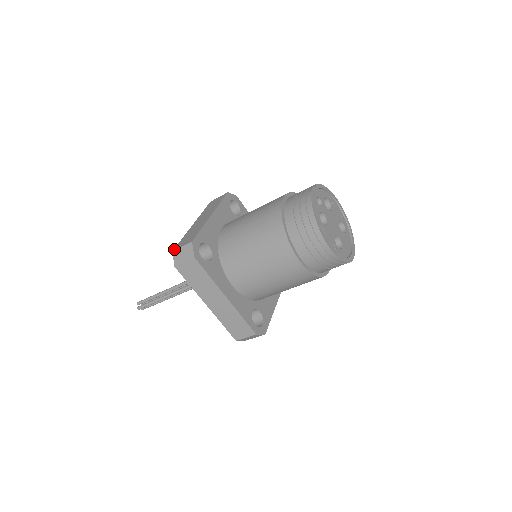
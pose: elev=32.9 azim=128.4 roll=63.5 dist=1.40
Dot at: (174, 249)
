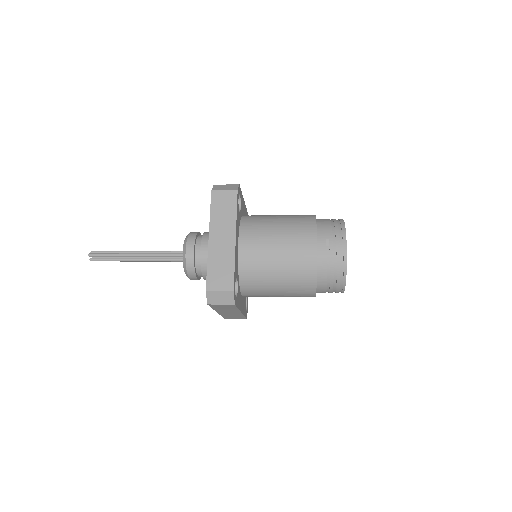
Dot at: (207, 288)
